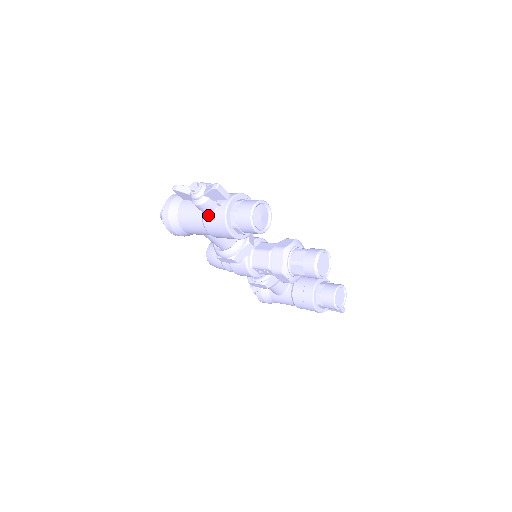
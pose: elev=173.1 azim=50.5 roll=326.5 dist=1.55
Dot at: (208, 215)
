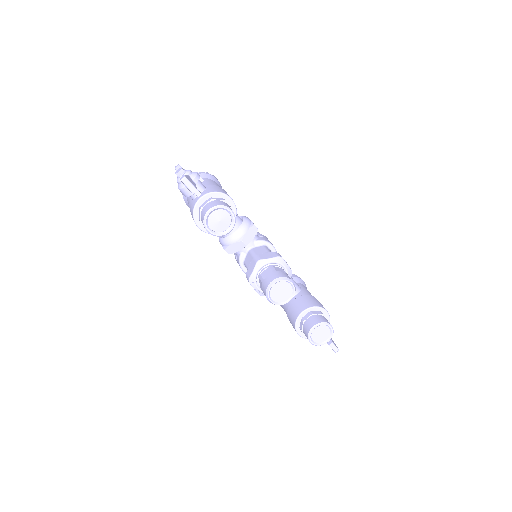
Dot at: (191, 201)
